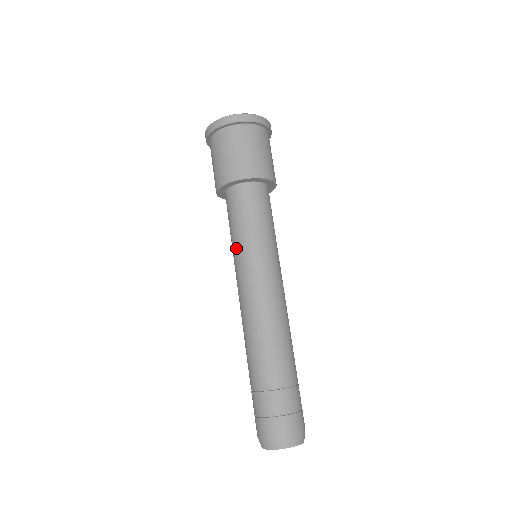
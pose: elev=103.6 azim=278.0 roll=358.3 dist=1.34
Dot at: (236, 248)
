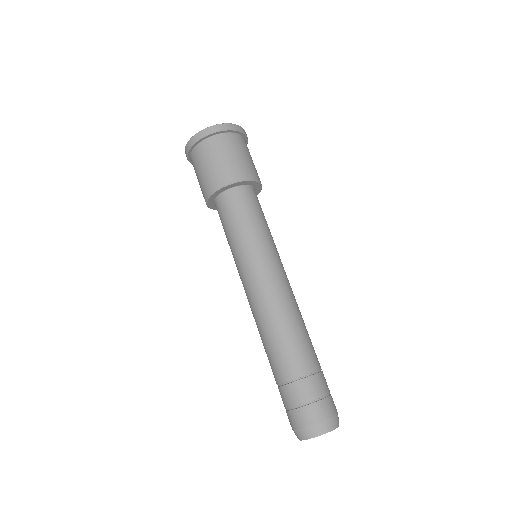
Dot at: (234, 253)
